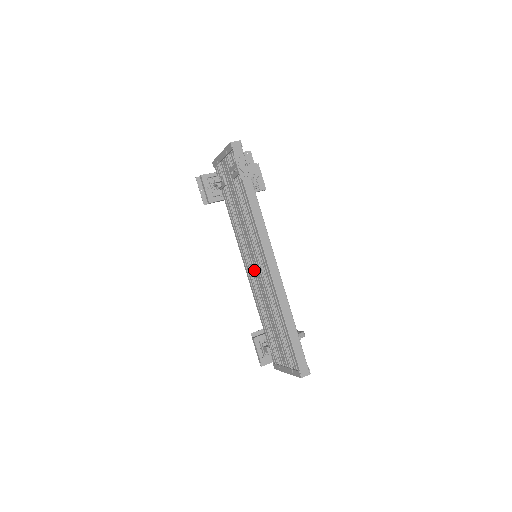
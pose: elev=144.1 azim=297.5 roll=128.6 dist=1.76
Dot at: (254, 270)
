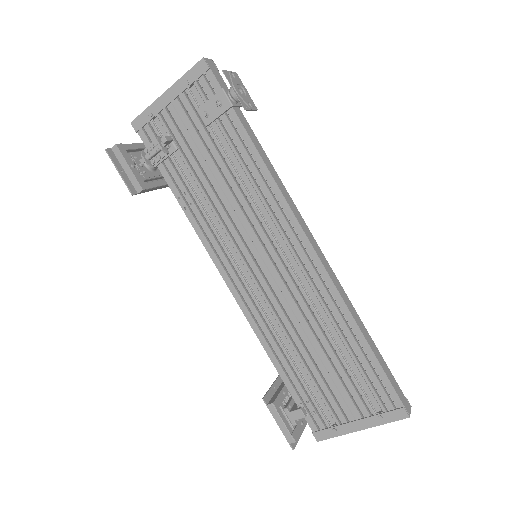
Dot at: (262, 278)
